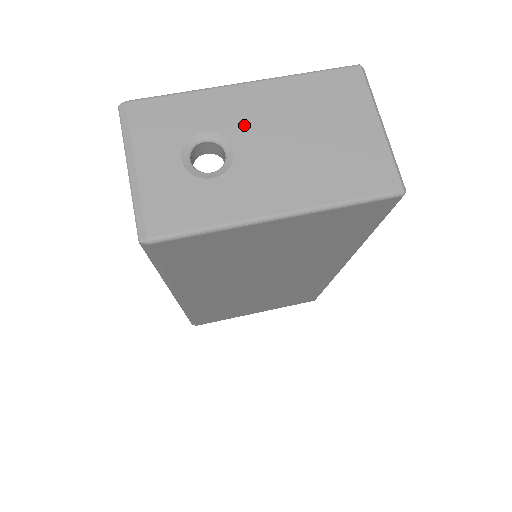
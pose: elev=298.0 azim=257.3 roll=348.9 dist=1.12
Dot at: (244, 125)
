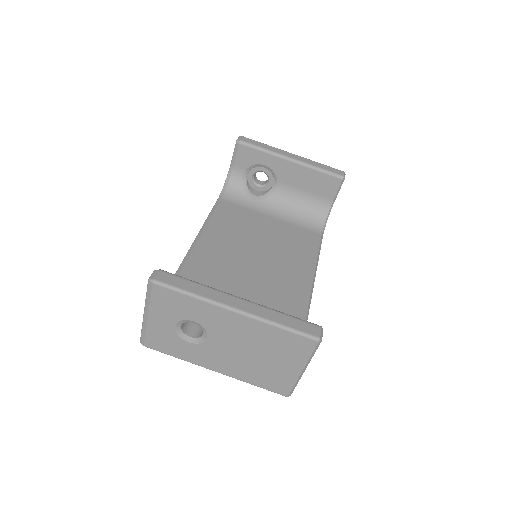
Dot at: (220, 331)
